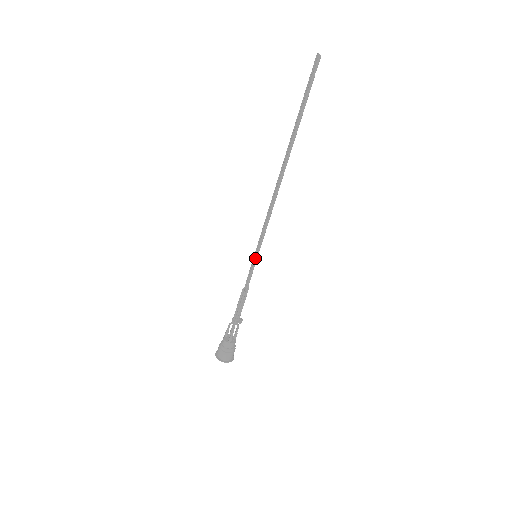
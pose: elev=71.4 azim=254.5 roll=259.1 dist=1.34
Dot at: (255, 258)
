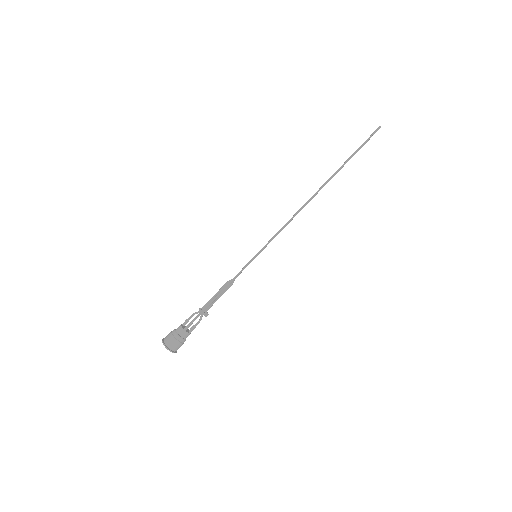
Dot at: (257, 253)
